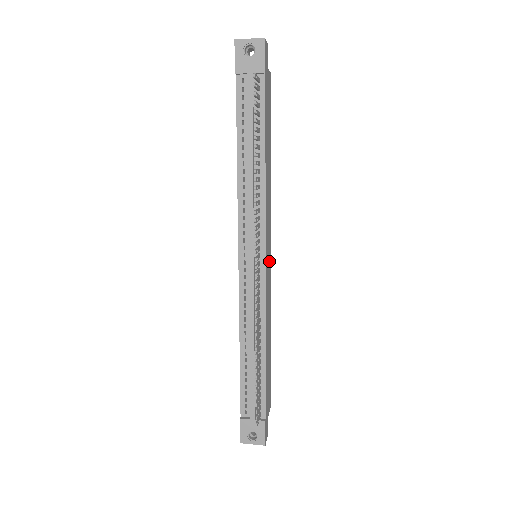
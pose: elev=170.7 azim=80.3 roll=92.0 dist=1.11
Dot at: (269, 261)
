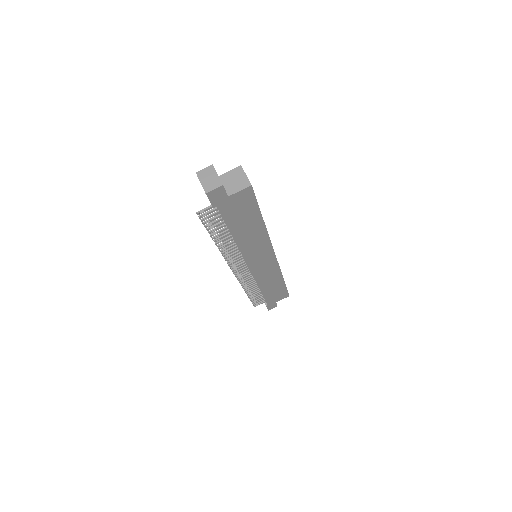
Dot at: (267, 262)
